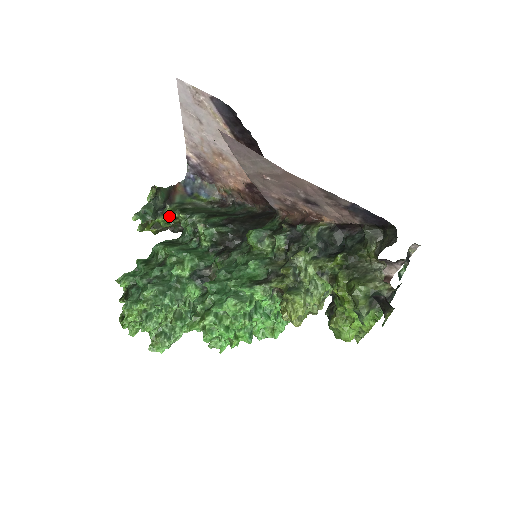
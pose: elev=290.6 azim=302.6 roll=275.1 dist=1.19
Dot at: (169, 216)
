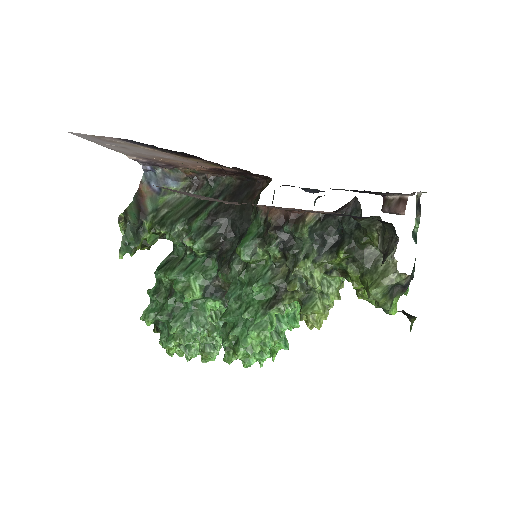
Dot at: occluded
